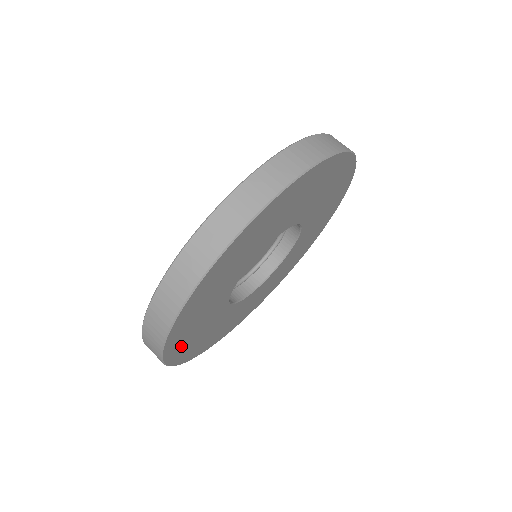
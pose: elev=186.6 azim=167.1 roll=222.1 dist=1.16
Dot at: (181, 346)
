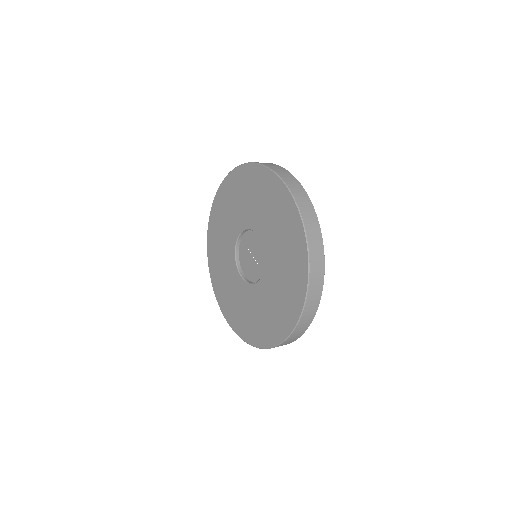
Dot at: occluded
